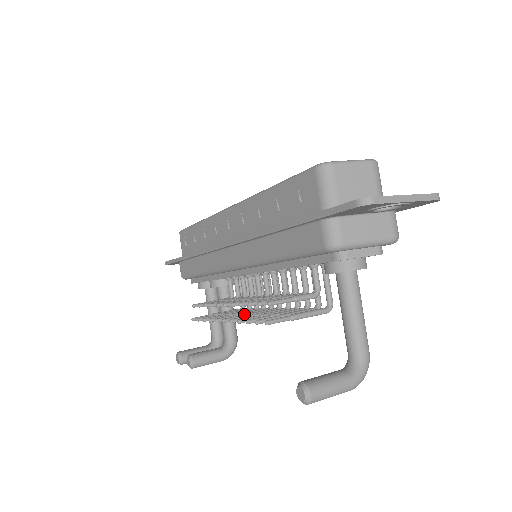
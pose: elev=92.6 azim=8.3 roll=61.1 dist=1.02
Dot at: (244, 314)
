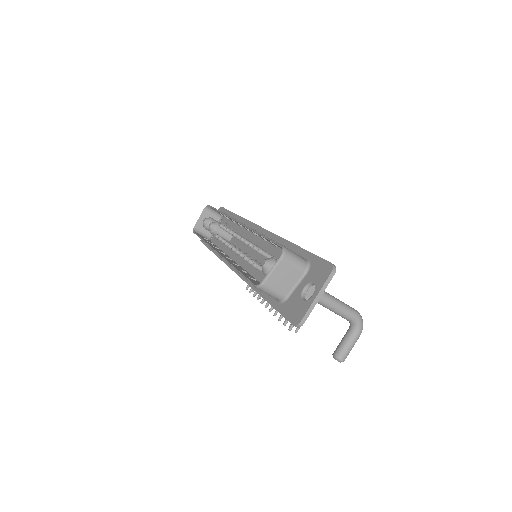
Dot at: occluded
